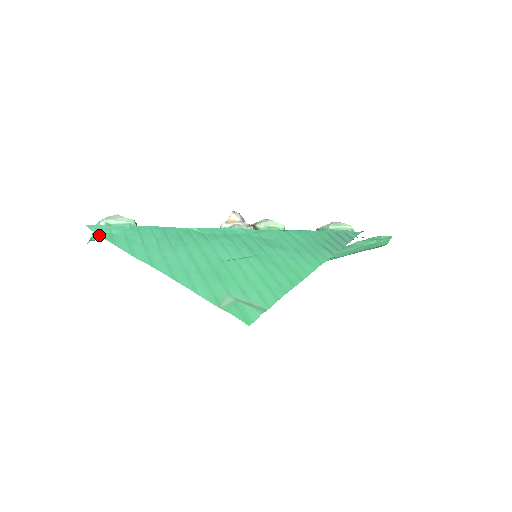
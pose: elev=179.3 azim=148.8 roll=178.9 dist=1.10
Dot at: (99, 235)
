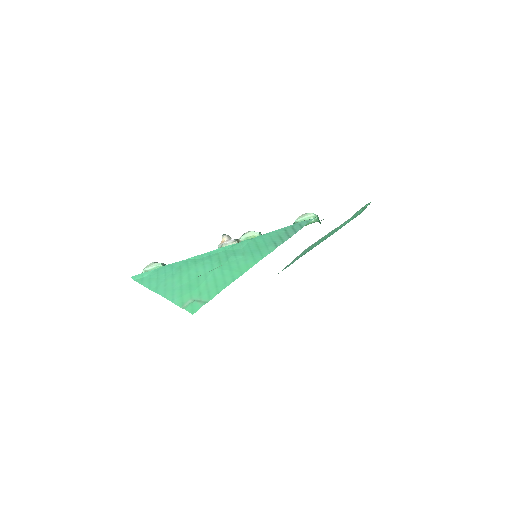
Dot at: (136, 281)
